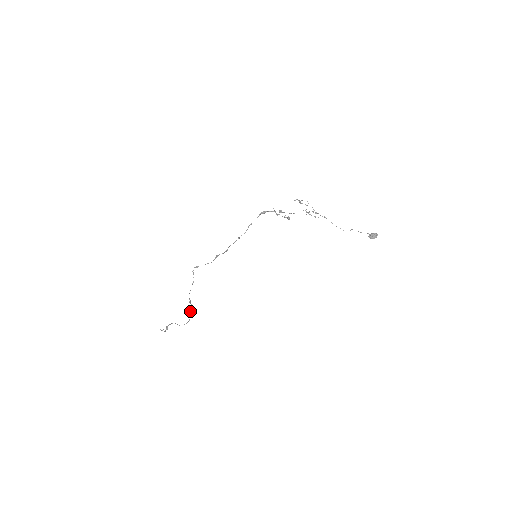
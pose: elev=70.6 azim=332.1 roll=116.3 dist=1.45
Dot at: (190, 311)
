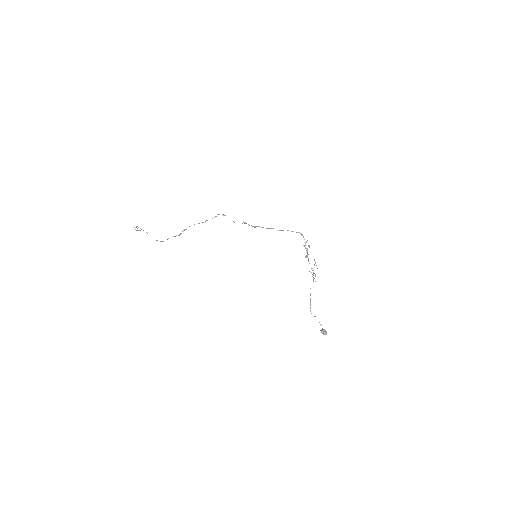
Dot at: (174, 236)
